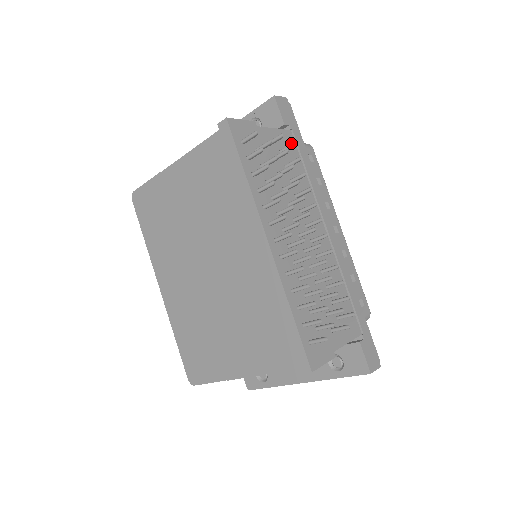
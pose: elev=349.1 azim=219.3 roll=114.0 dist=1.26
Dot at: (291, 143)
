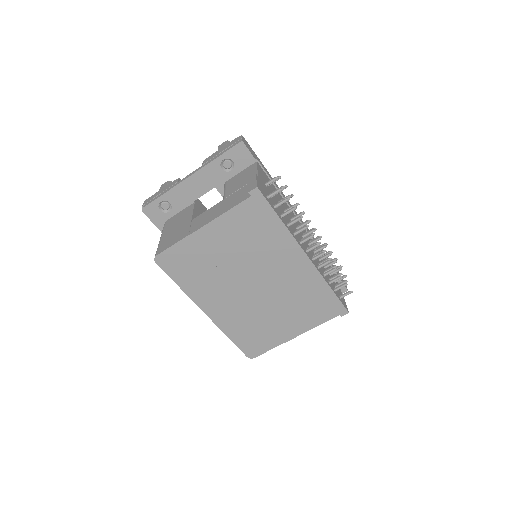
Dot at: occluded
